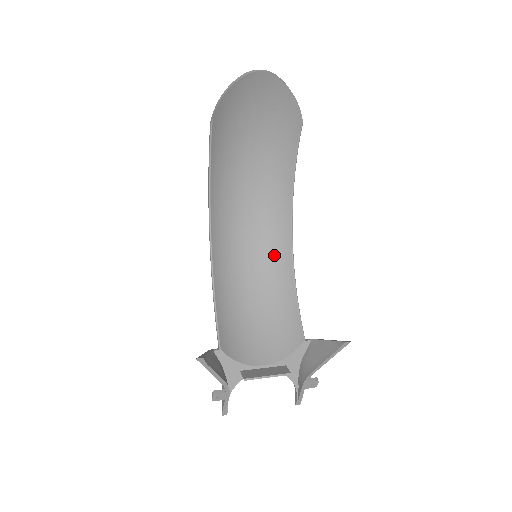
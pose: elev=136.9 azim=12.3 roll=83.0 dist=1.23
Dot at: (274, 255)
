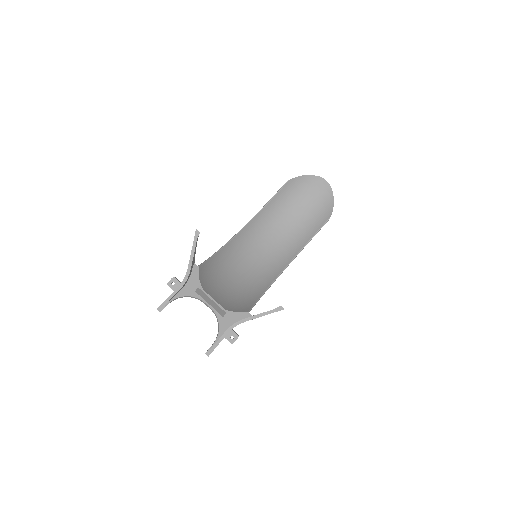
Dot at: (262, 276)
